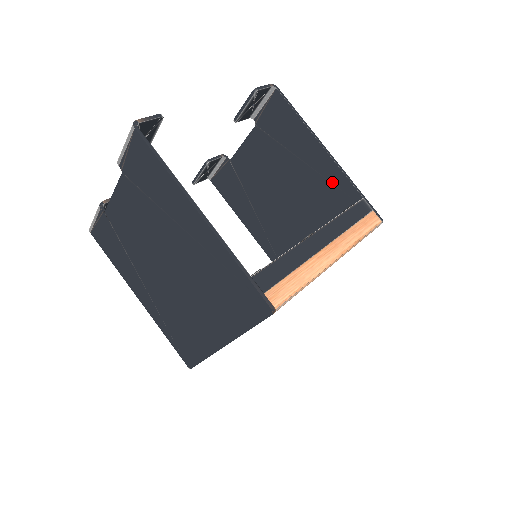
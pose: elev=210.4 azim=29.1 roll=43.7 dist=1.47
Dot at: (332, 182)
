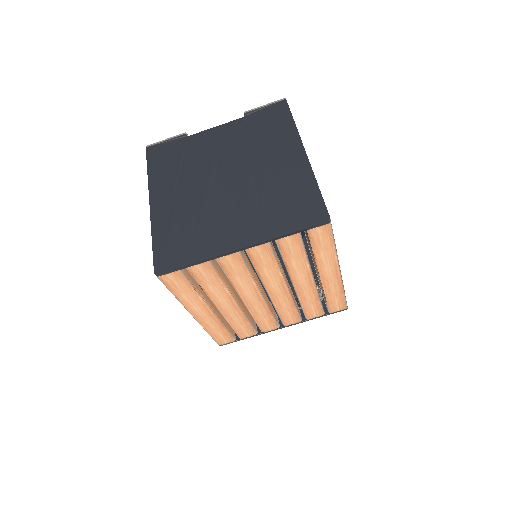
Dot at: occluded
